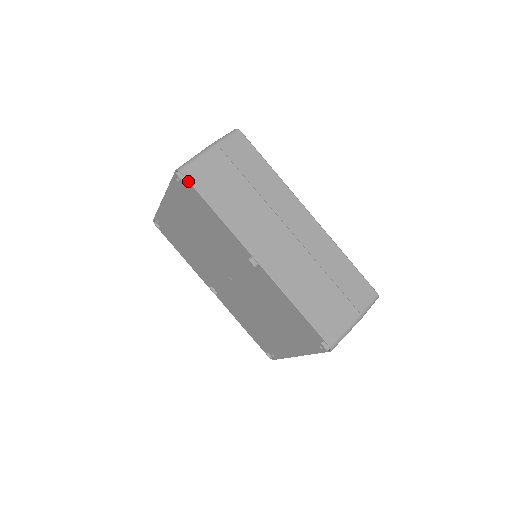
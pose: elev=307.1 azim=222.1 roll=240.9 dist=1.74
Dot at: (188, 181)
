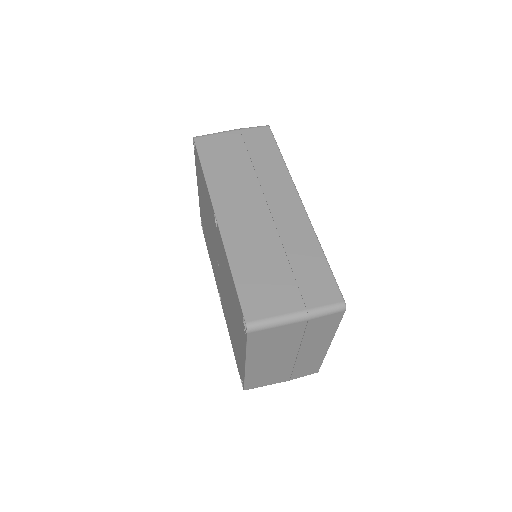
Dot at: (195, 145)
